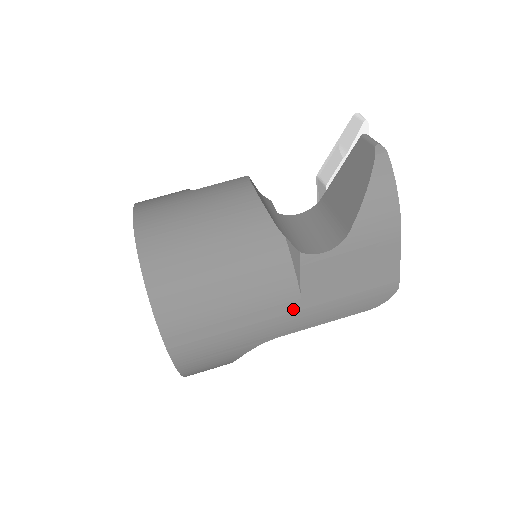
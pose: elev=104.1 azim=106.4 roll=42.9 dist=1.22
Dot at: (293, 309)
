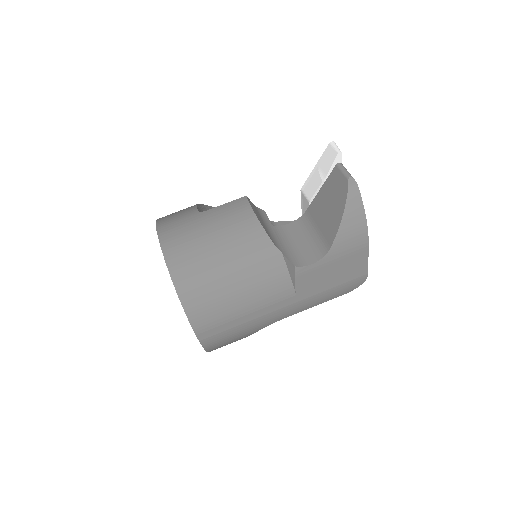
Dot at: (290, 303)
